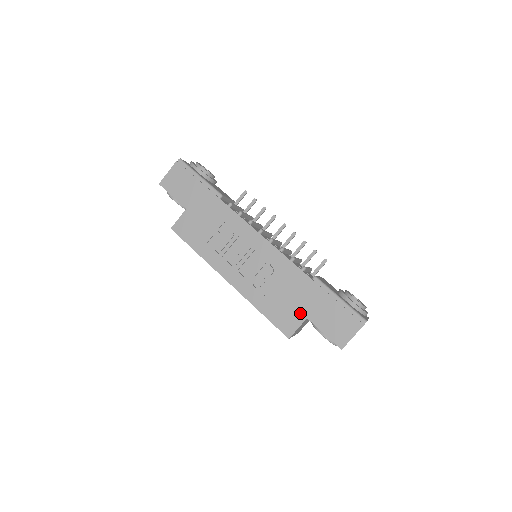
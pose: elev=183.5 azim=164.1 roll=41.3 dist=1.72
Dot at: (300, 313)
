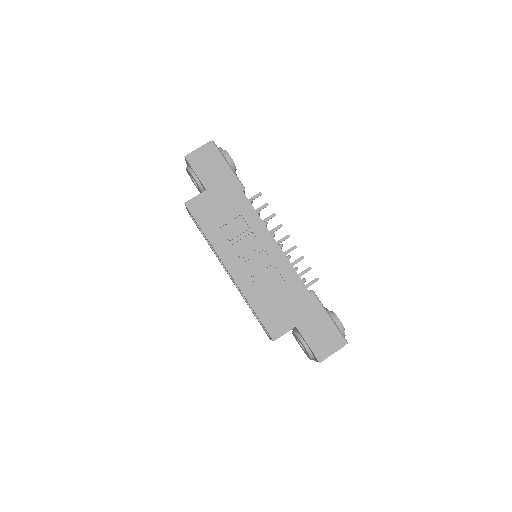
Dot at: (291, 320)
